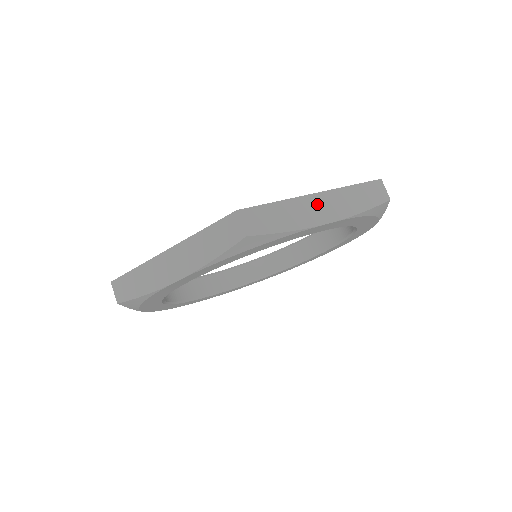
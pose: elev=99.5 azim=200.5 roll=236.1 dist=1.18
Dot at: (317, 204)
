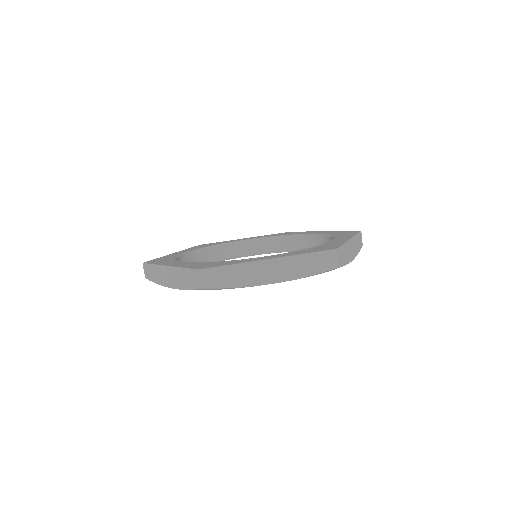
Dot at: (351, 246)
